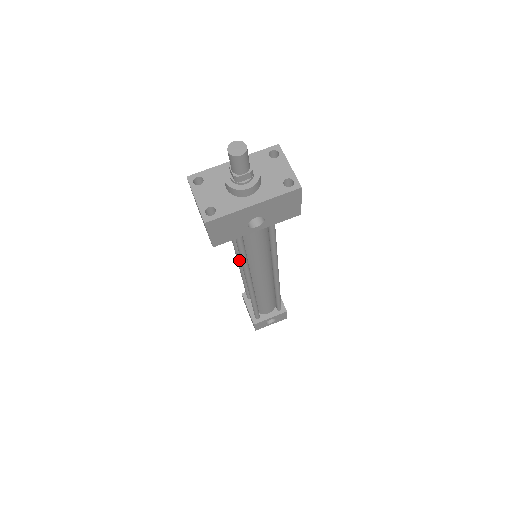
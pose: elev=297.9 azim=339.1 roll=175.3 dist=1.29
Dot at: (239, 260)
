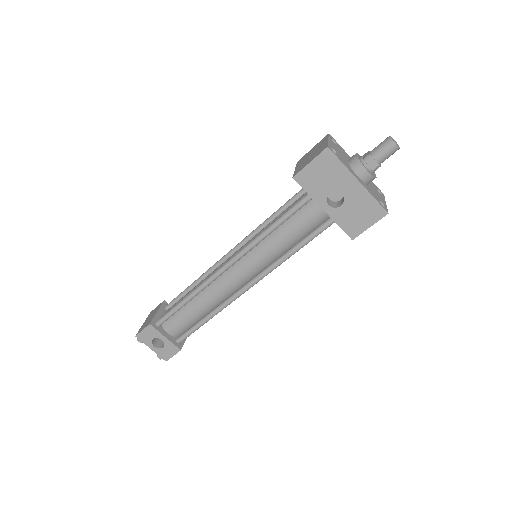
Dot at: (233, 251)
